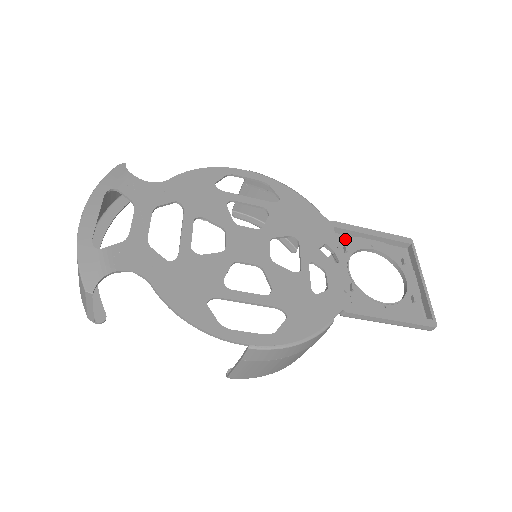
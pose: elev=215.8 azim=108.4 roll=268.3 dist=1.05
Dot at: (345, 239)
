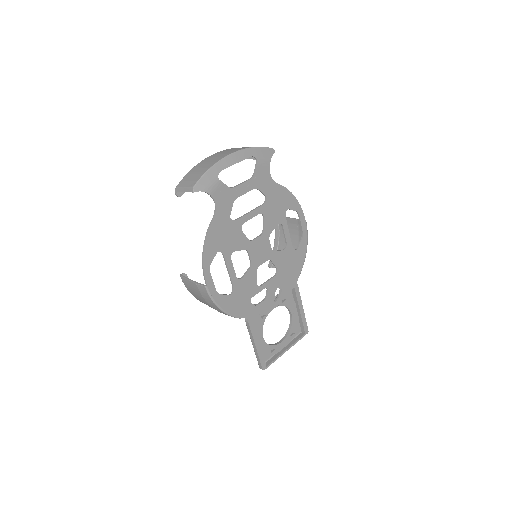
Dot at: (290, 297)
